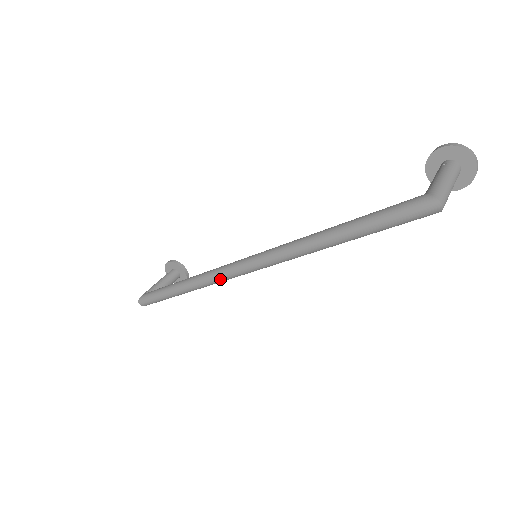
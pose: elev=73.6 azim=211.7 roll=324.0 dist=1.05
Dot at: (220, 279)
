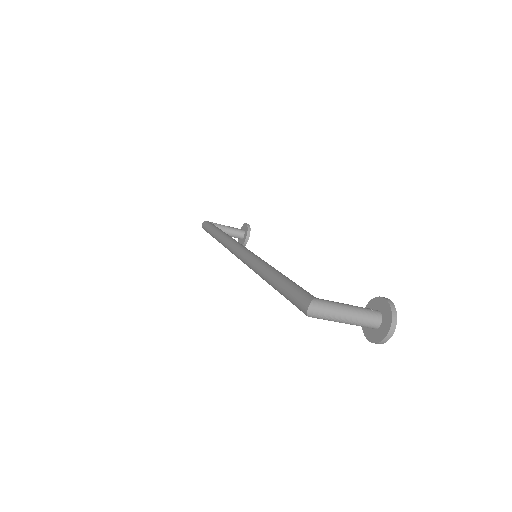
Dot at: (228, 246)
